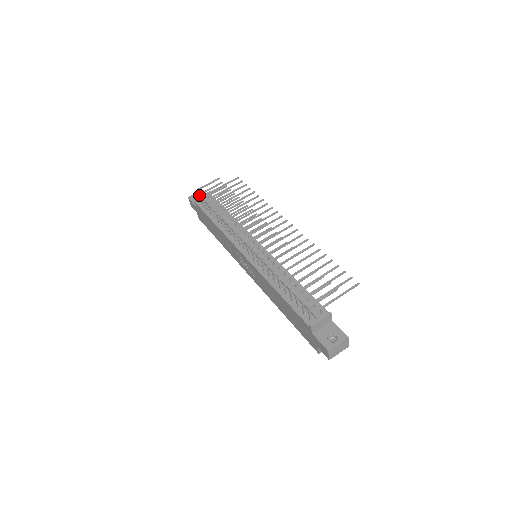
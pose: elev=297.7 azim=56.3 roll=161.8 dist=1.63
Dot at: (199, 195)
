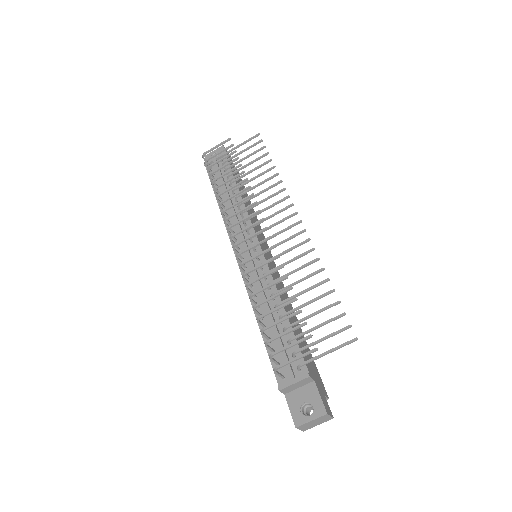
Dot at: occluded
